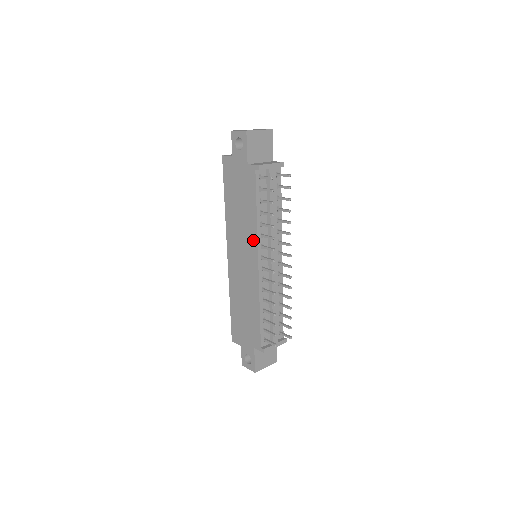
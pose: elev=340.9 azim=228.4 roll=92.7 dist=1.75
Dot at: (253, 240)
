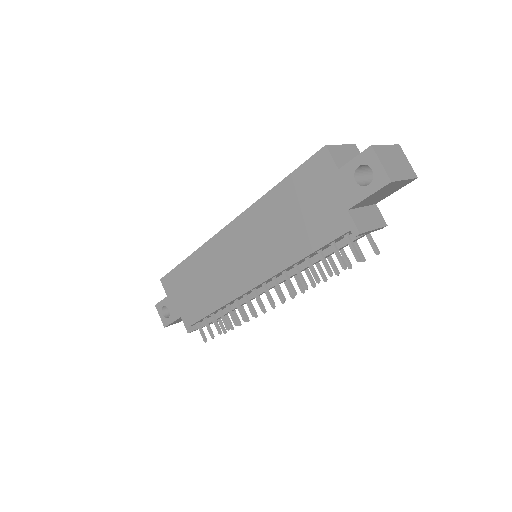
Dot at: (270, 267)
